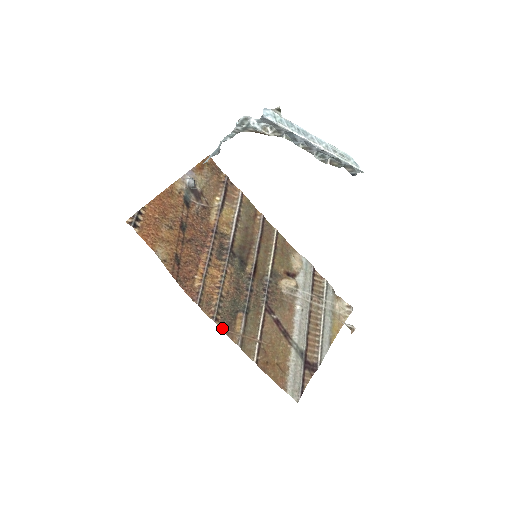
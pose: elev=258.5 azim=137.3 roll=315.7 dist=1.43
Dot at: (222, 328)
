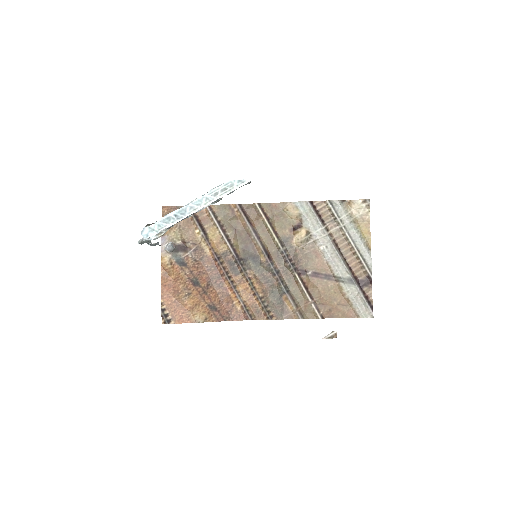
Dot at: (280, 318)
